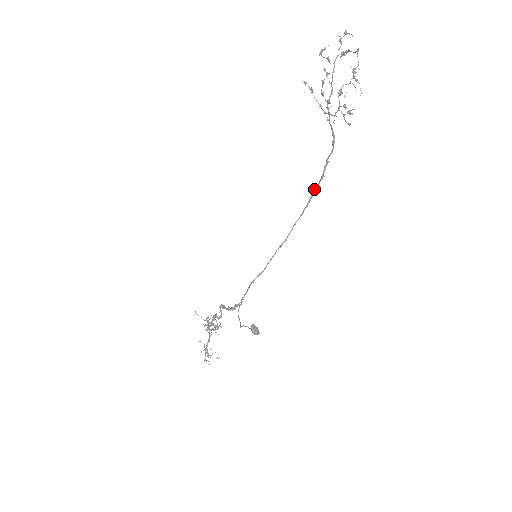
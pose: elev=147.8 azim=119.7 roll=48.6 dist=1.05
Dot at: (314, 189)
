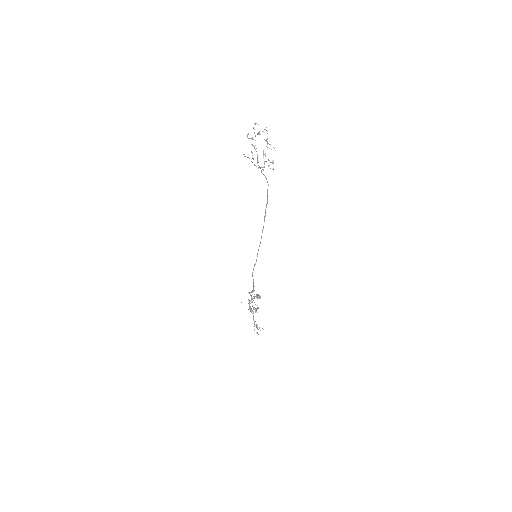
Dot at: (265, 210)
